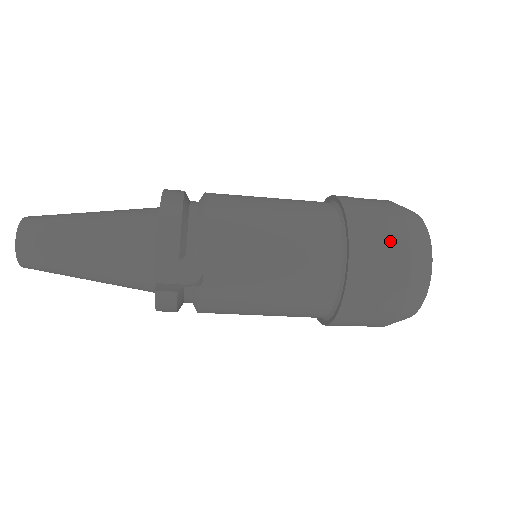
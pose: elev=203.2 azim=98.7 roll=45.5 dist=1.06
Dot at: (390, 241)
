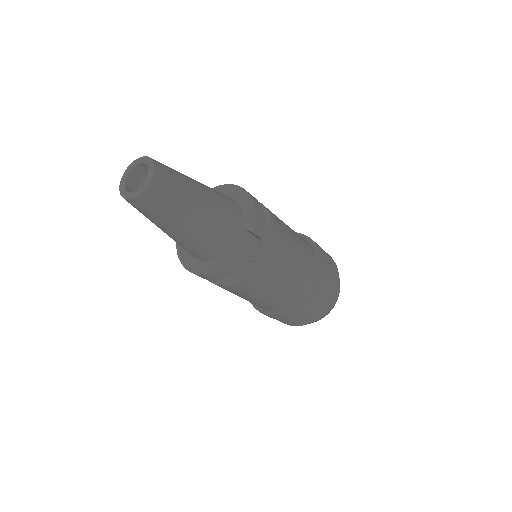
Dot at: (334, 269)
